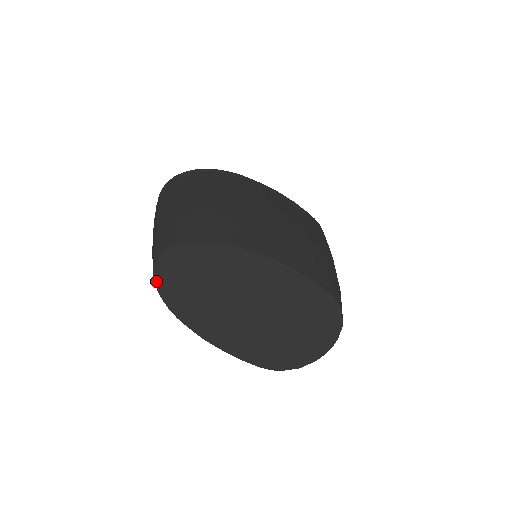
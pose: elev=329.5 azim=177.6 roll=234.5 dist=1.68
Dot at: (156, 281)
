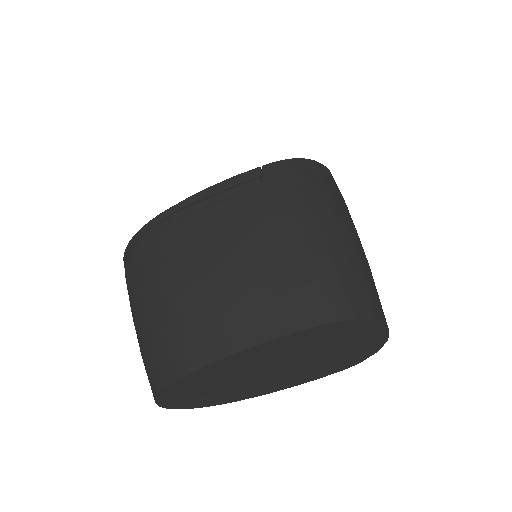
Dot at: (181, 408)
